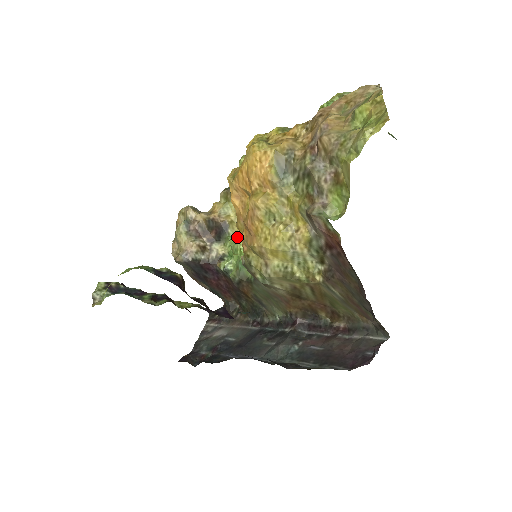
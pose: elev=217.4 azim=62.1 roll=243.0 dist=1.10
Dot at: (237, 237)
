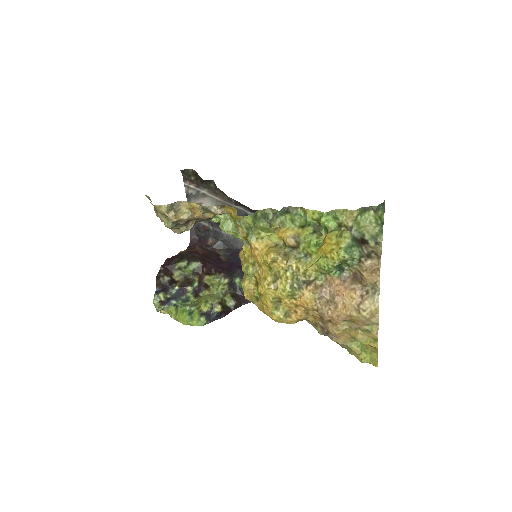
Dot at: (230, 232)
